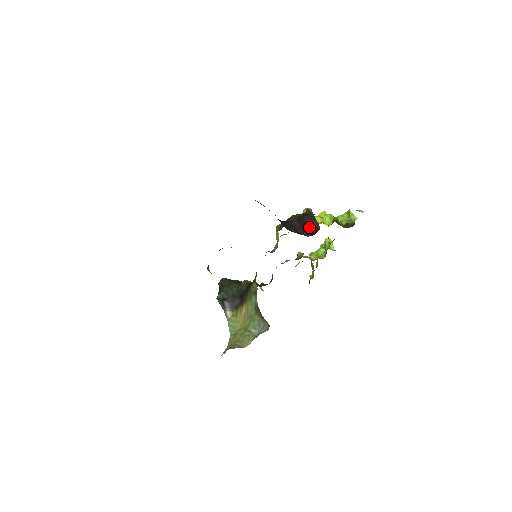
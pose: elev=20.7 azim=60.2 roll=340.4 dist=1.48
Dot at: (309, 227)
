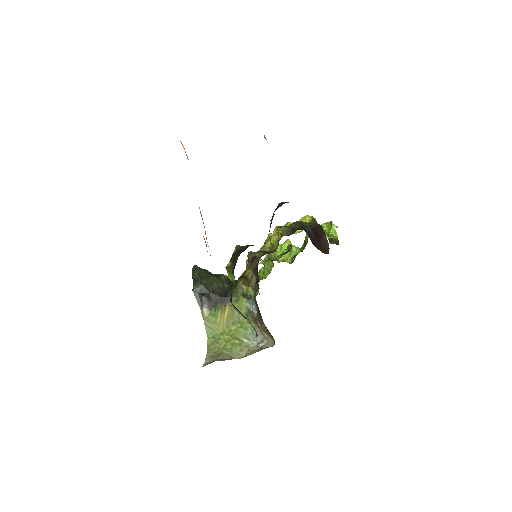
Dot at: (319, 241)
